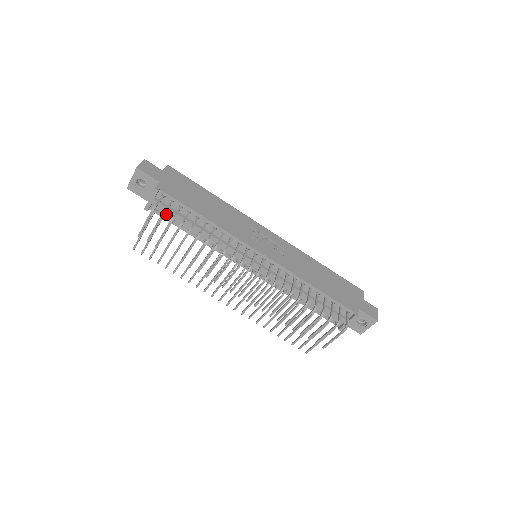
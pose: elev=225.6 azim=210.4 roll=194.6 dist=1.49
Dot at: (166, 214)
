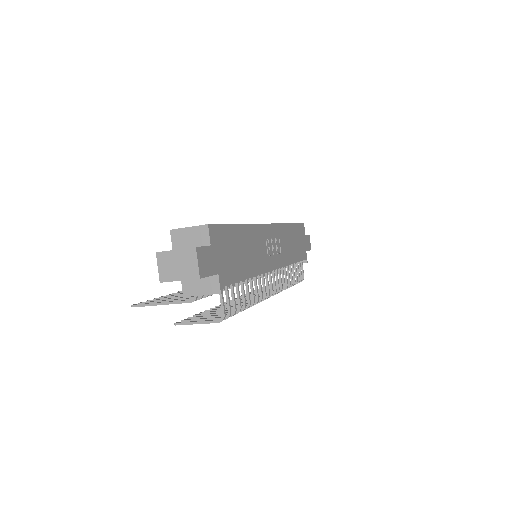
Dot at: occluded
